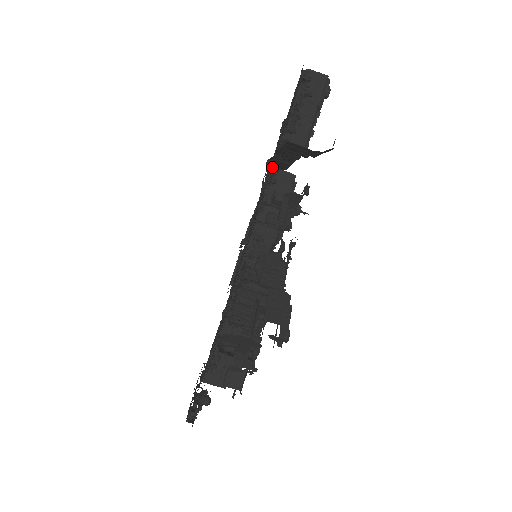
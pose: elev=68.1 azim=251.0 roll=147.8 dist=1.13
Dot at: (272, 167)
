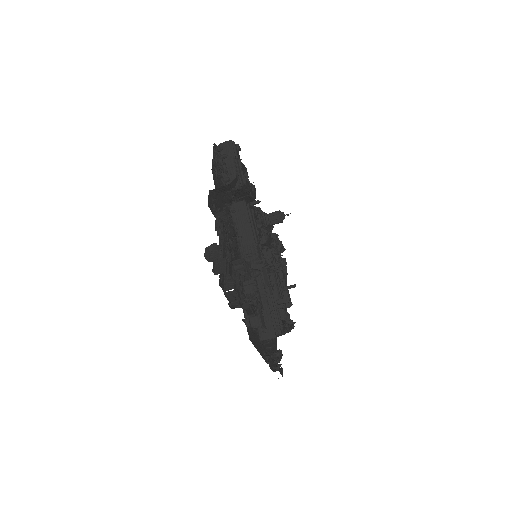
Dot at: (231, 205)
